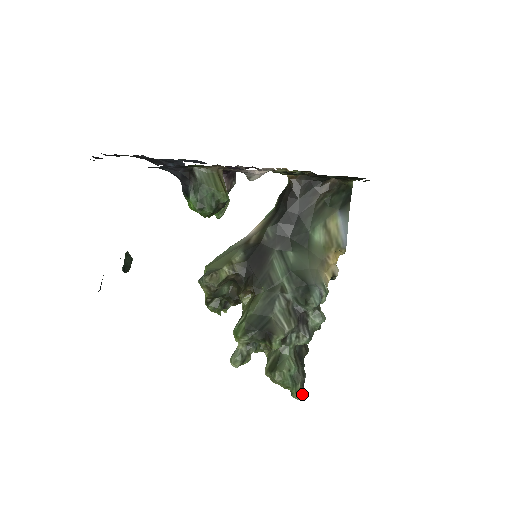
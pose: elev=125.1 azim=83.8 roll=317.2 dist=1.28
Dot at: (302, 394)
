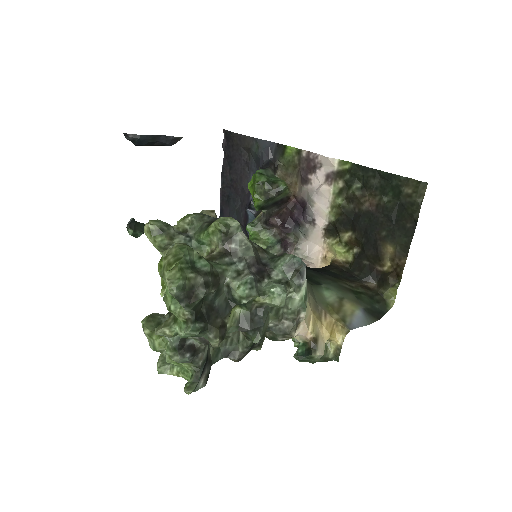
Dot at: (183, 282)
